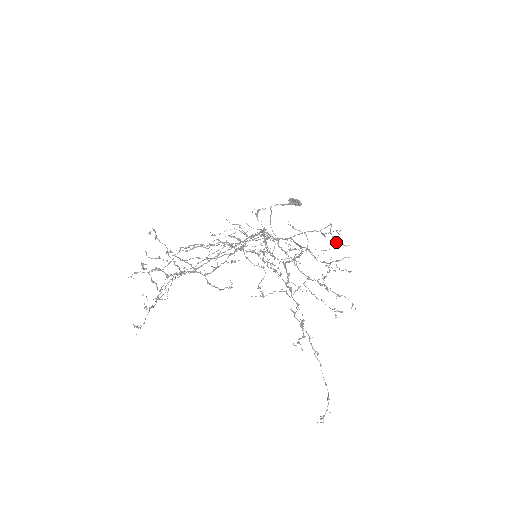
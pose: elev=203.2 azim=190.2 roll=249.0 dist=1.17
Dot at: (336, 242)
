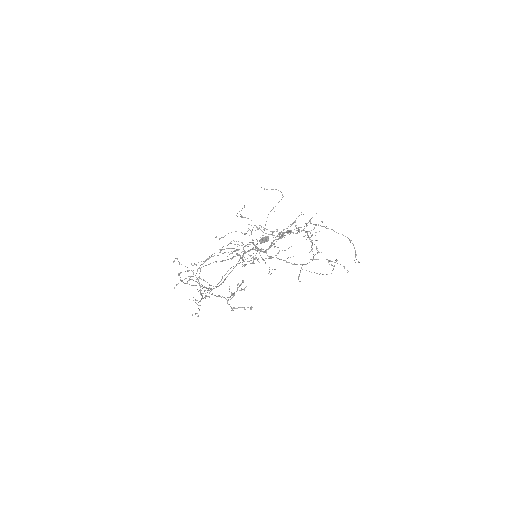
Dot at: (305, 232)
